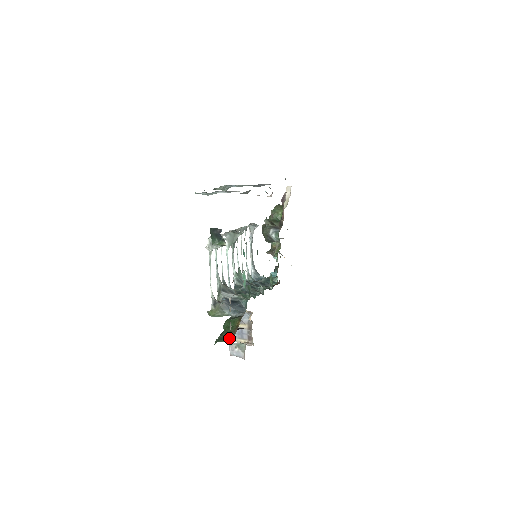
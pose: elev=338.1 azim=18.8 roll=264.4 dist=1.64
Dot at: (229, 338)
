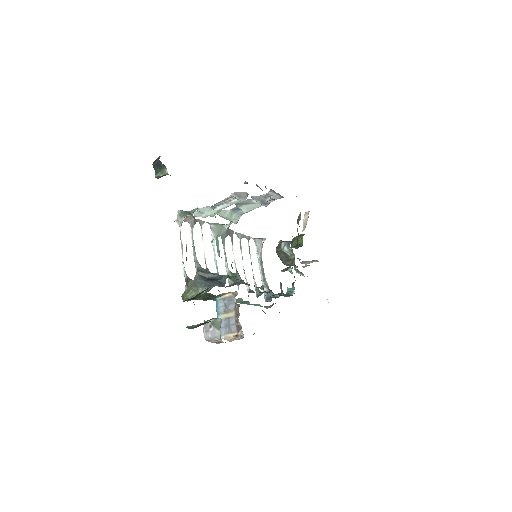
Dot at: (190, 299)
